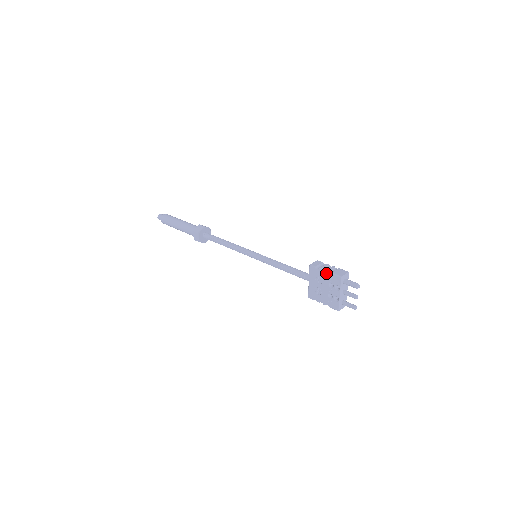
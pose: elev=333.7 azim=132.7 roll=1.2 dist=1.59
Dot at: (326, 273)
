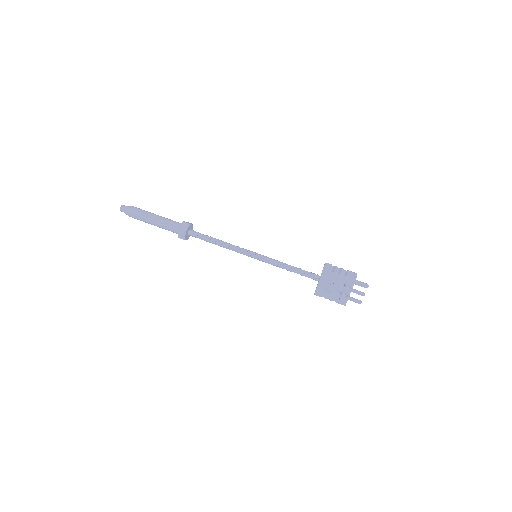
Dot at: (340, 276)
